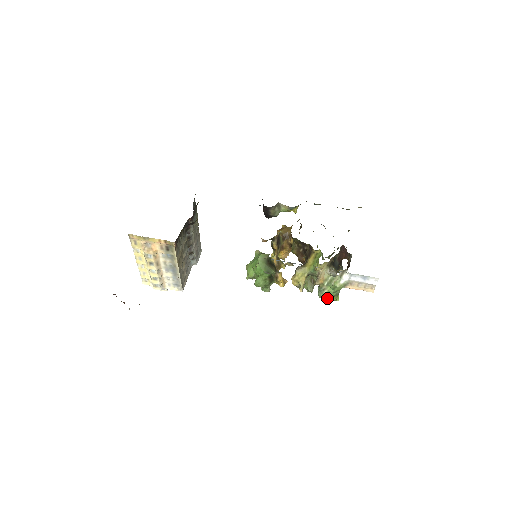
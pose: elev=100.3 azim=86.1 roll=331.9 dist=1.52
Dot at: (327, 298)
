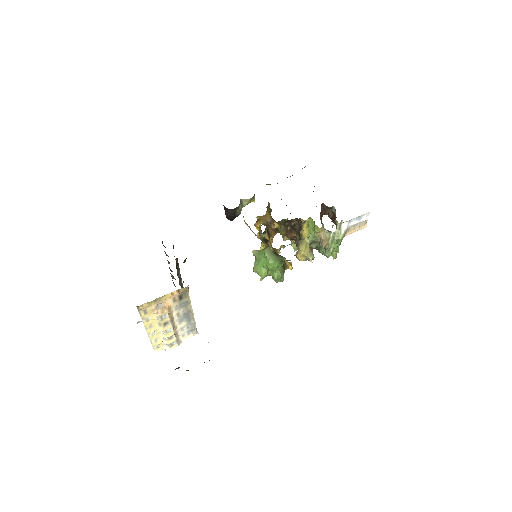
Dot at: (333, 255)
